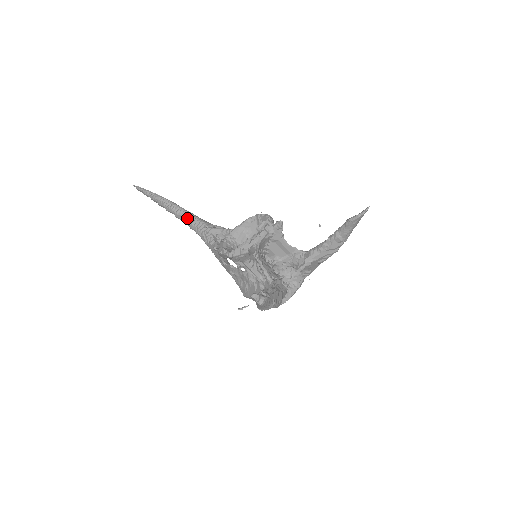
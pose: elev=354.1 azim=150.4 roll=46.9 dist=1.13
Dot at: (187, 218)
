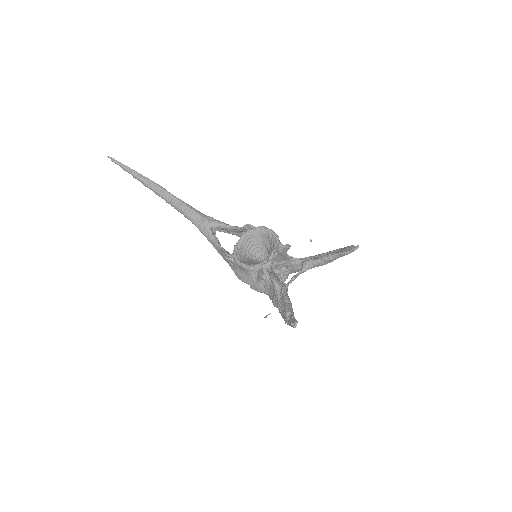
Dot at: (181, 208)
